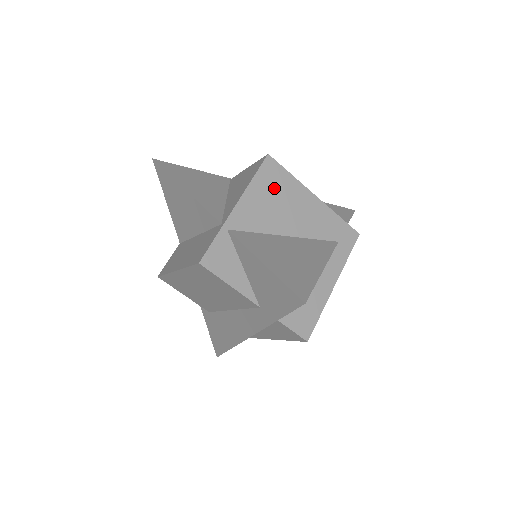
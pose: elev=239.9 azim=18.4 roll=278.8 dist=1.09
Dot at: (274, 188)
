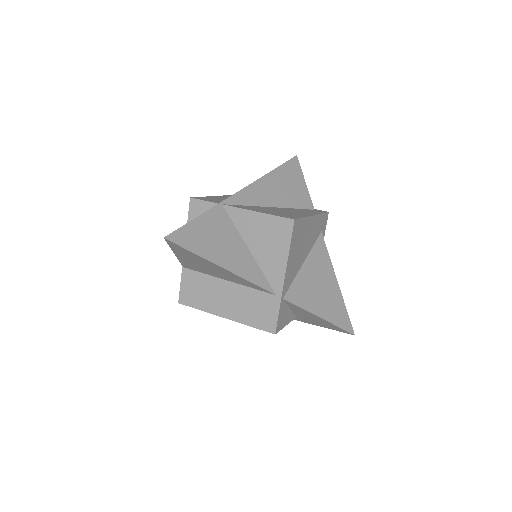
Dot at: (298, 240)
